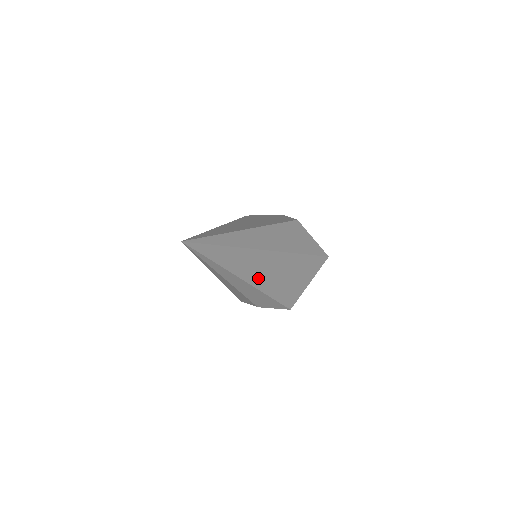
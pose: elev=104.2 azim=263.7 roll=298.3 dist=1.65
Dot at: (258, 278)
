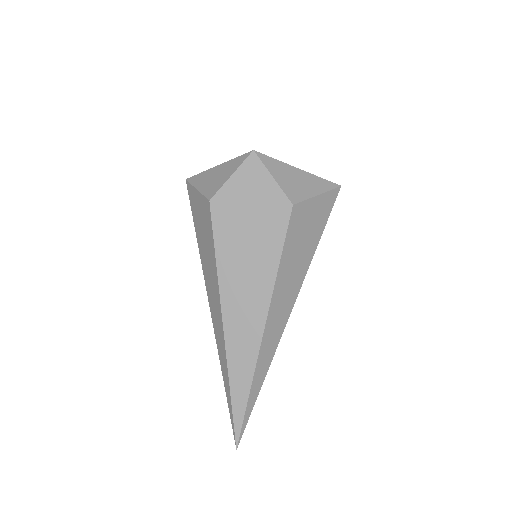
Dot at: occluded
